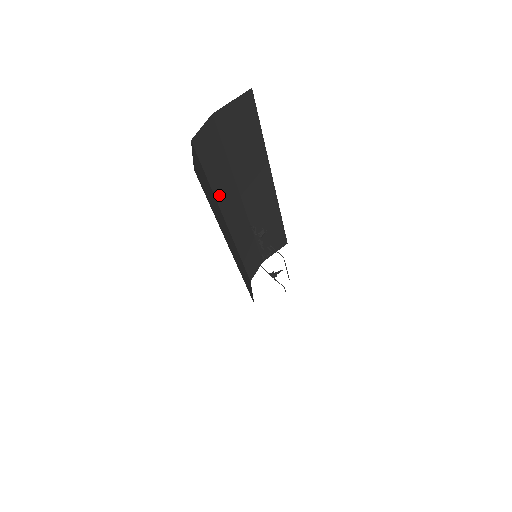
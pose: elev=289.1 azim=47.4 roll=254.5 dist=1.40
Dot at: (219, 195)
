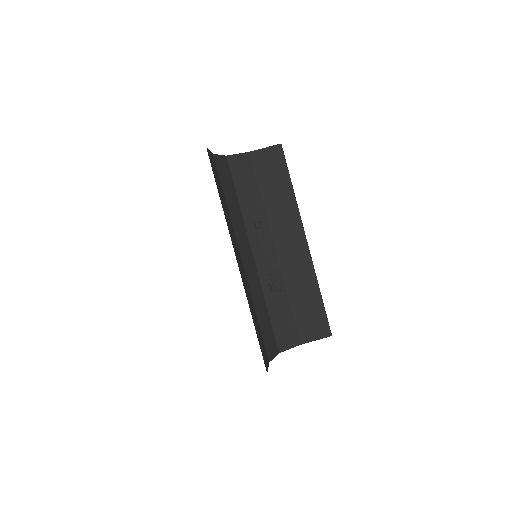
Dot at: (247, 217)
